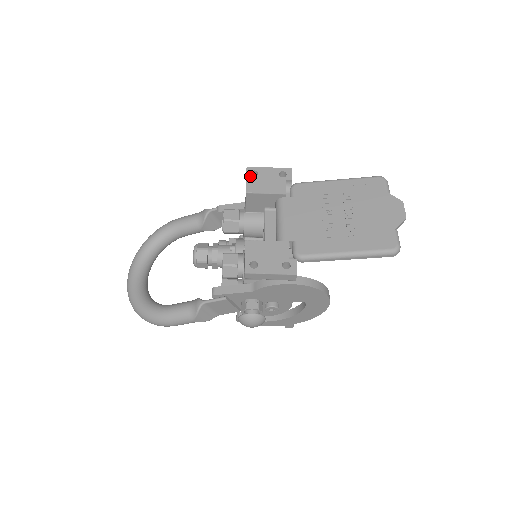
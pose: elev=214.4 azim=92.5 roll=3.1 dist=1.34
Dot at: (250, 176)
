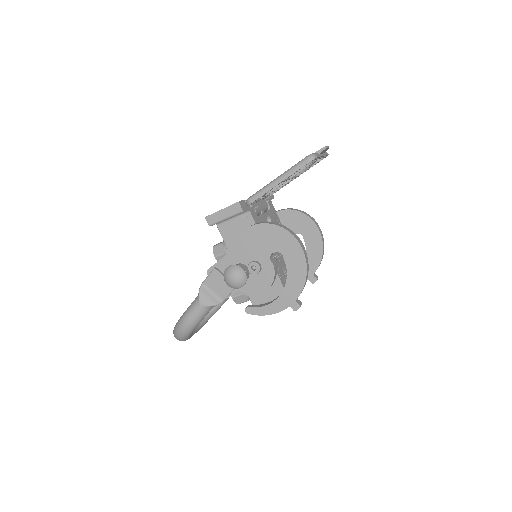
Dot at: occluded
